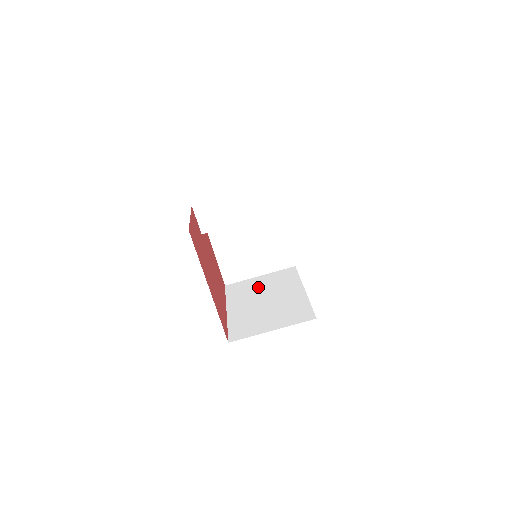
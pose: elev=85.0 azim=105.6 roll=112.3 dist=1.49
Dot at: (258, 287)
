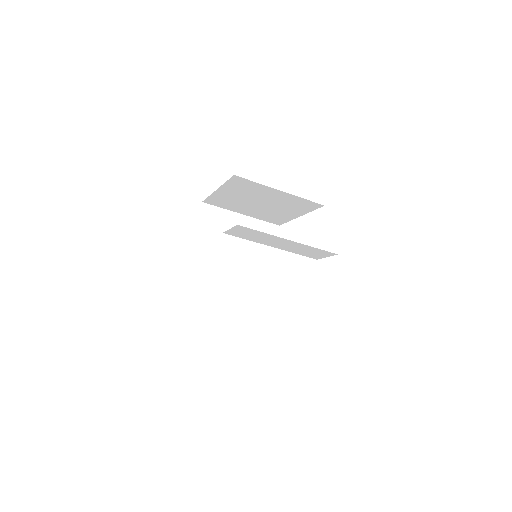
Dot at: (233, 237)
